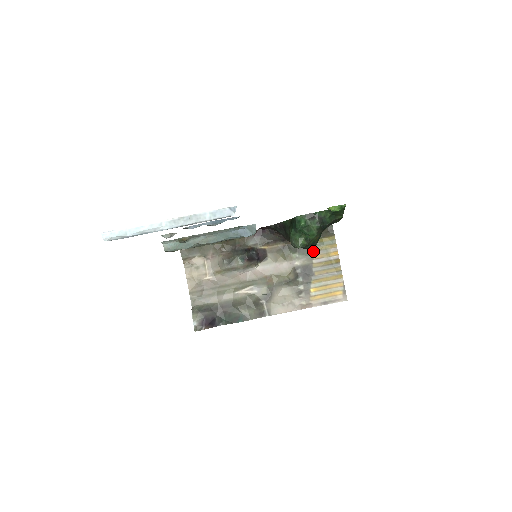
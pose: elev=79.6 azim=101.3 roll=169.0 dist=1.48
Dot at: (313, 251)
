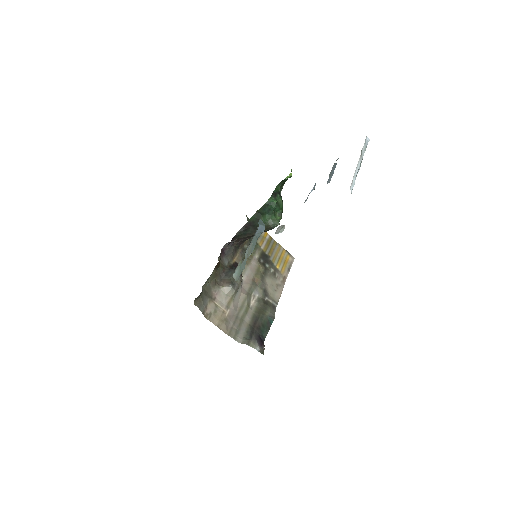
Dot at: (256, 242)
